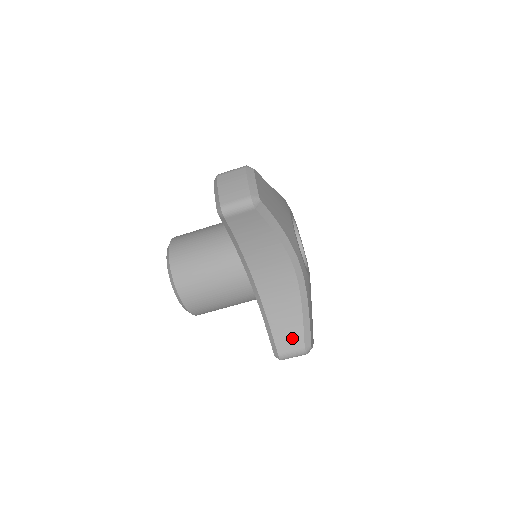
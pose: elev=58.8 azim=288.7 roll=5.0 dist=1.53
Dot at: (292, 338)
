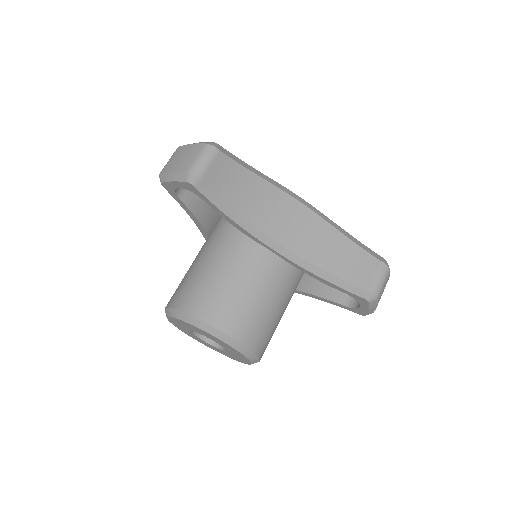
Dot at: (363, 266)
